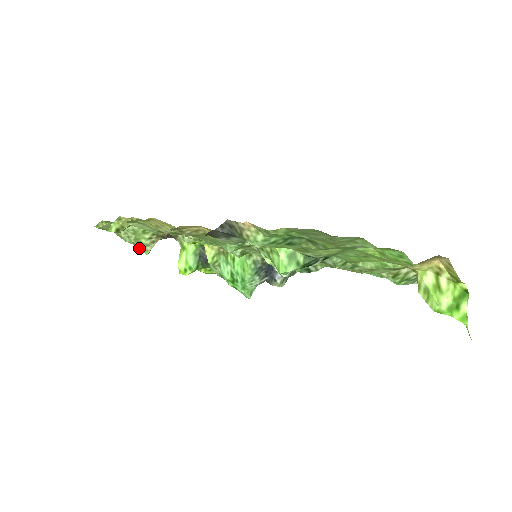
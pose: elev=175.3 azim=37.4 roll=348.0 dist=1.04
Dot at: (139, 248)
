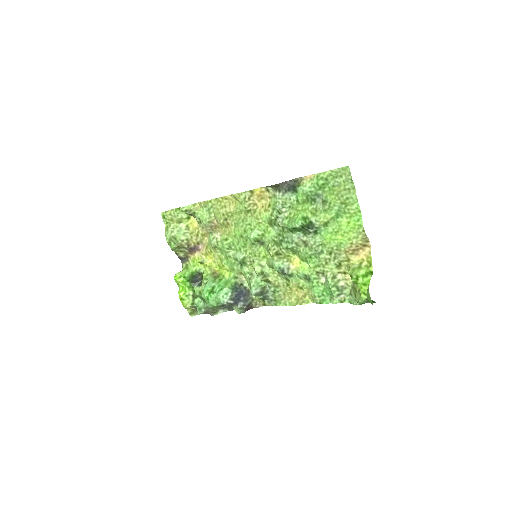
Dot at: (170, 243)
